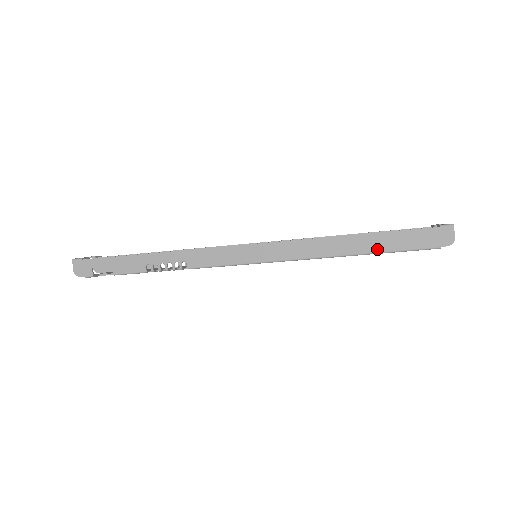
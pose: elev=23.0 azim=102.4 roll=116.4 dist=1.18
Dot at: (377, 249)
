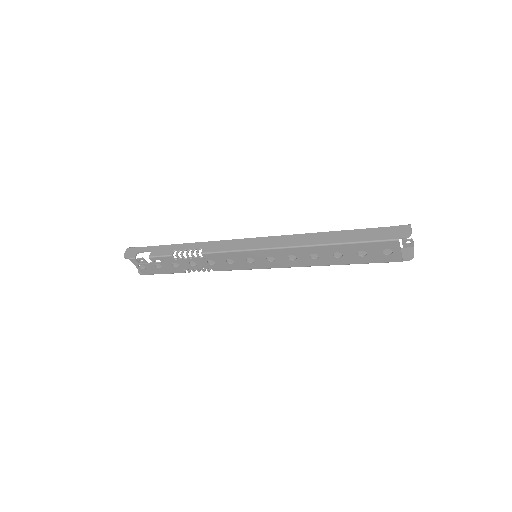
Dot at: (347, 240)
